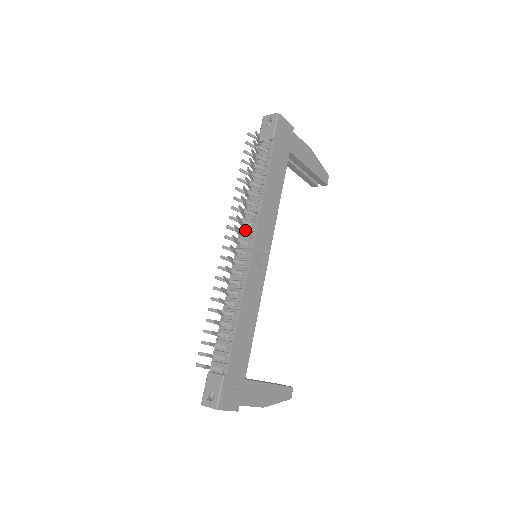
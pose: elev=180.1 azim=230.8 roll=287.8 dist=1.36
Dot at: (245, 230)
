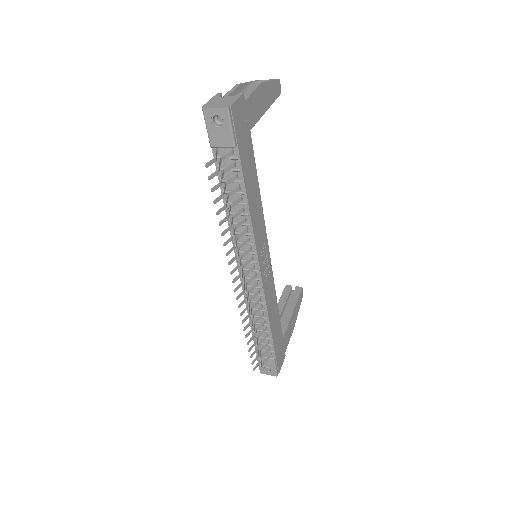
Dot at: (242, 253)
